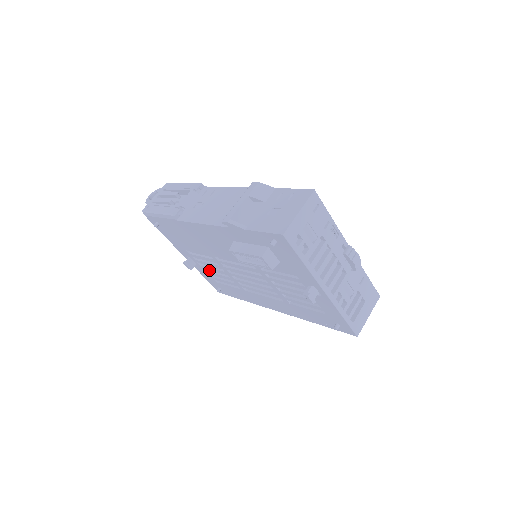
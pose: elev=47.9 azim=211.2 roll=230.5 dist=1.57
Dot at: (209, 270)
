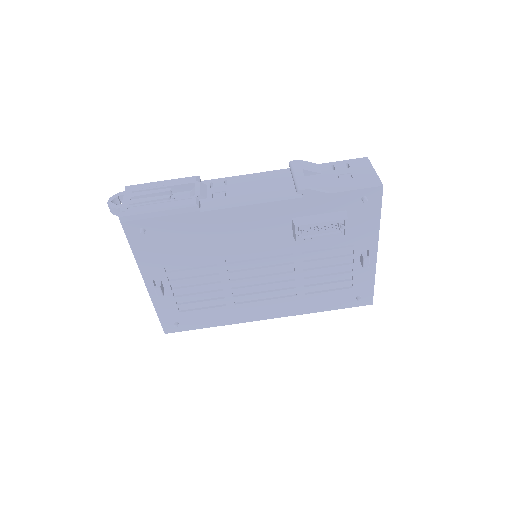
Dot at: (179, 295)
